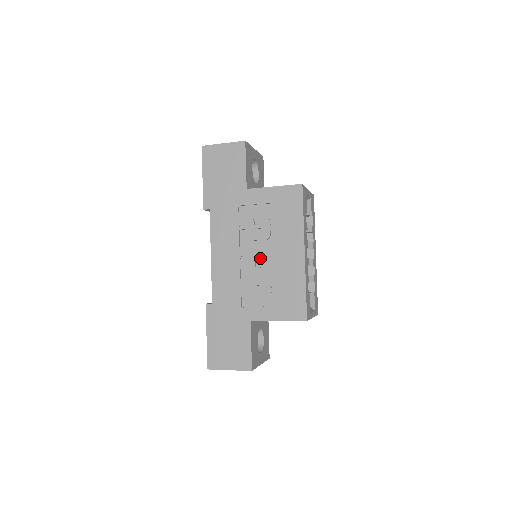
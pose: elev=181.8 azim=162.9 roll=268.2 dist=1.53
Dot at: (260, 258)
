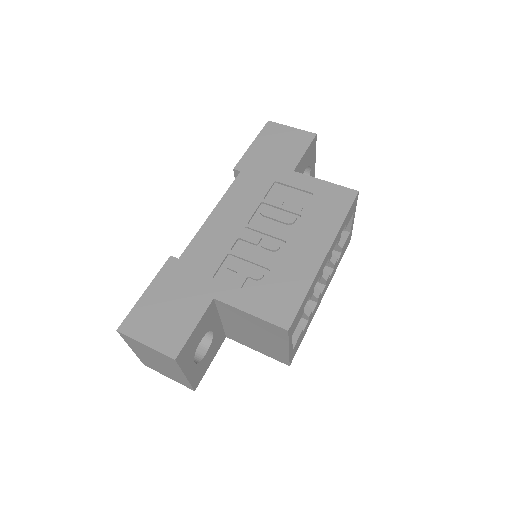
Dot at: (269, 238)
